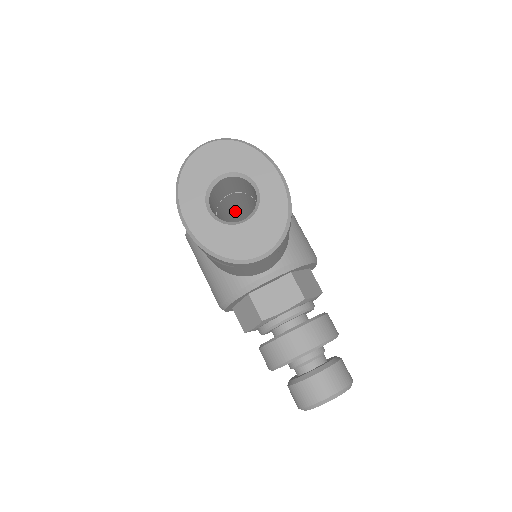
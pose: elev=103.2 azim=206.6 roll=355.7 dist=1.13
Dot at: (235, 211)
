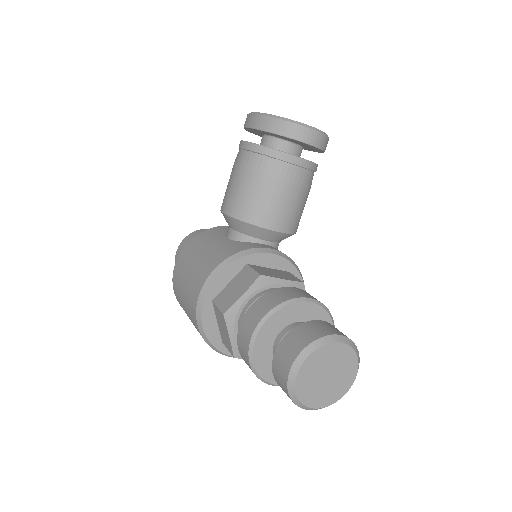
Dot at: occluded
